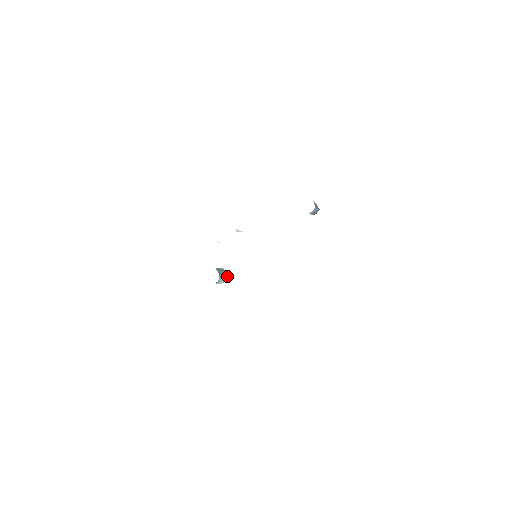
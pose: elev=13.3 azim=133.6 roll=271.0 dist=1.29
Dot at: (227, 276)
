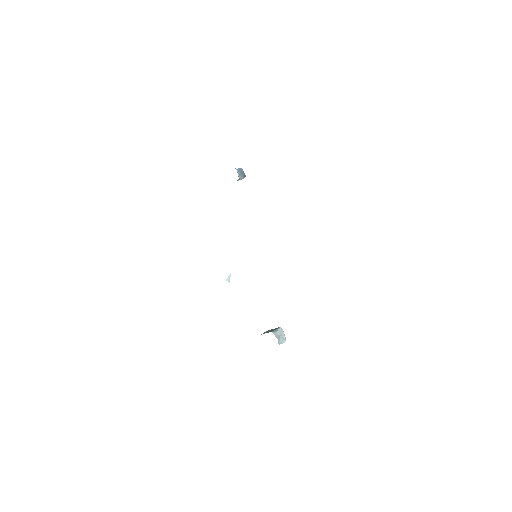
Dot at: (278, 328)
